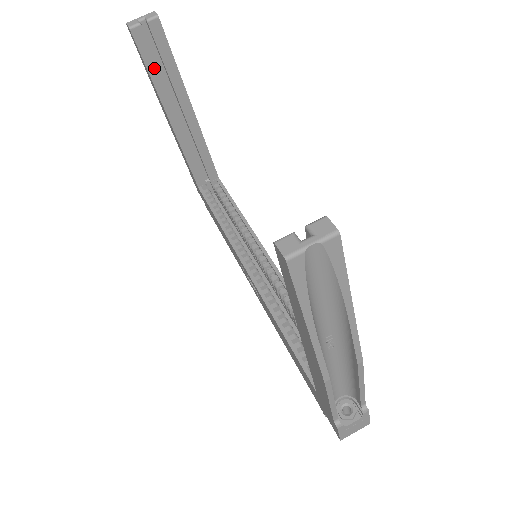
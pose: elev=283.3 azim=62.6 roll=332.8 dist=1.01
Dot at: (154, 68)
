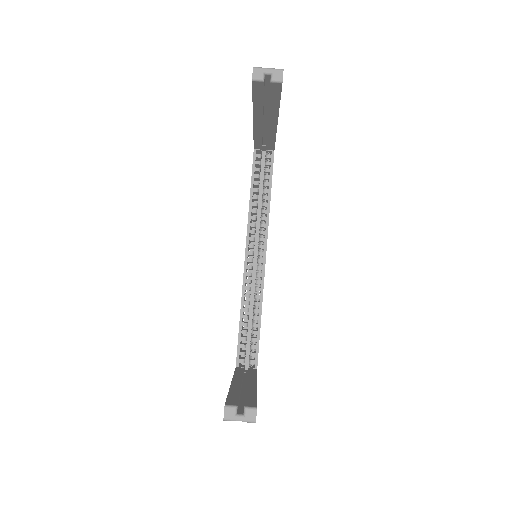
Dot at: (259, 100)
